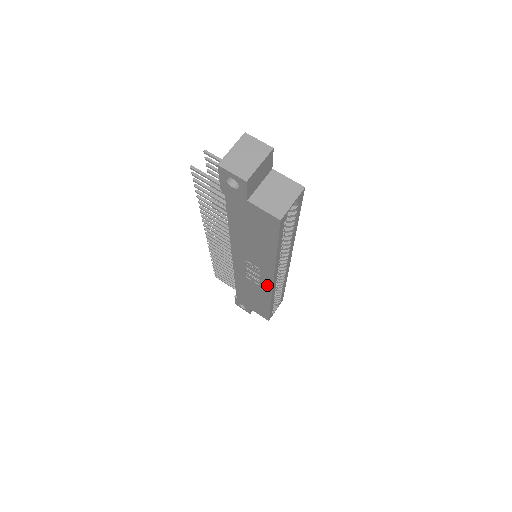
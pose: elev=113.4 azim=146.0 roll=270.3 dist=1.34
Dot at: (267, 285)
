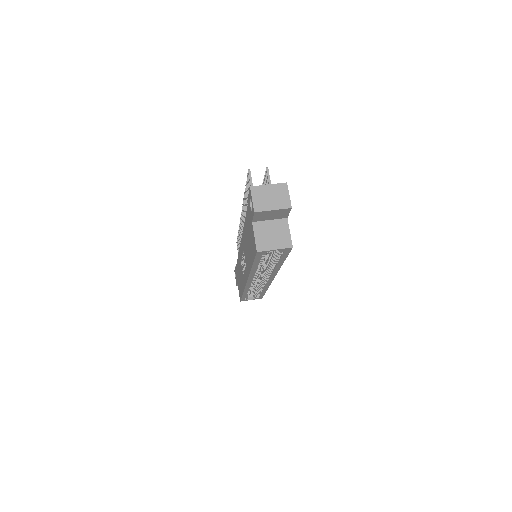
Dot at: (245, 279)
